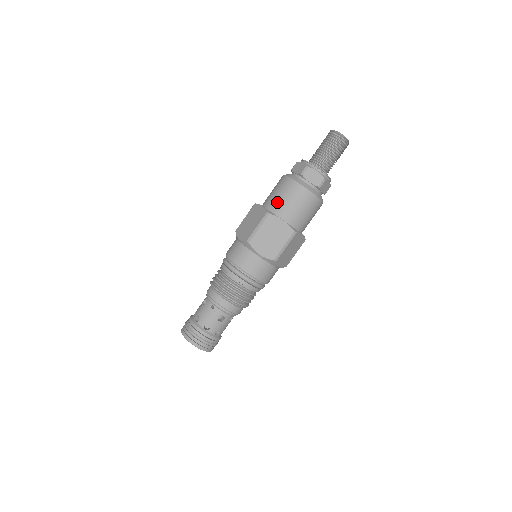
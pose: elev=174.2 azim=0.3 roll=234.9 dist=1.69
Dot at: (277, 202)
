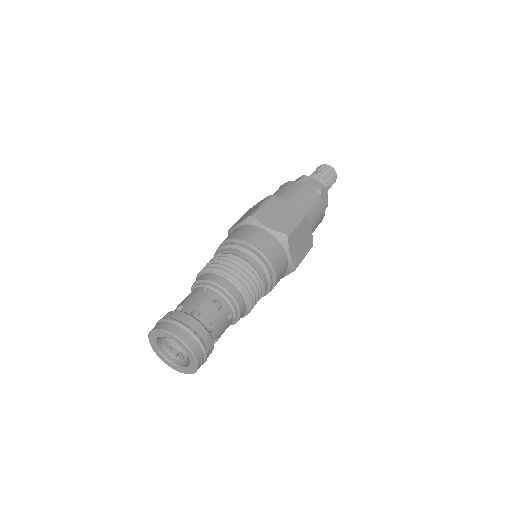
Dot at: (278, 194)
